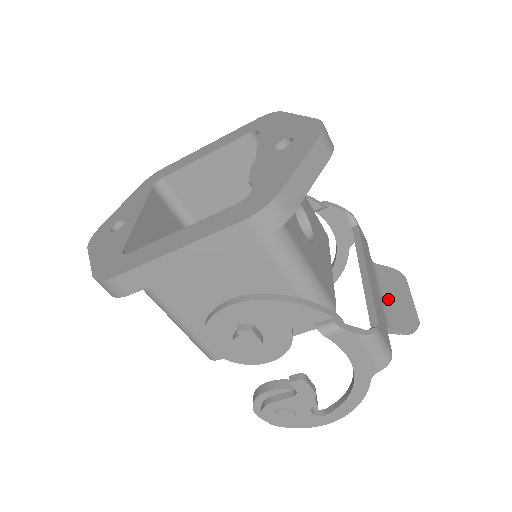
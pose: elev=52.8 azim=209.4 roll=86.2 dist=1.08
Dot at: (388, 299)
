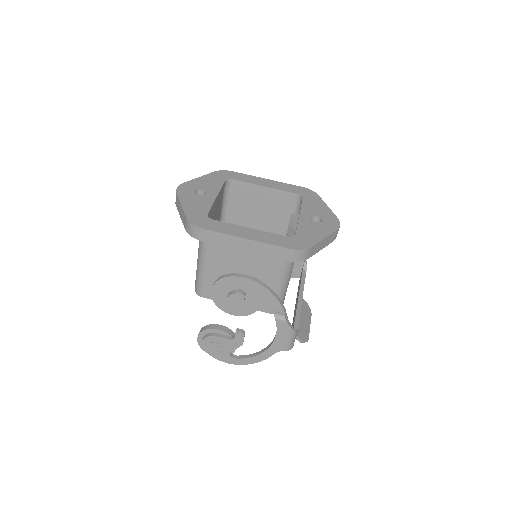
Dot at: (300, 319)
